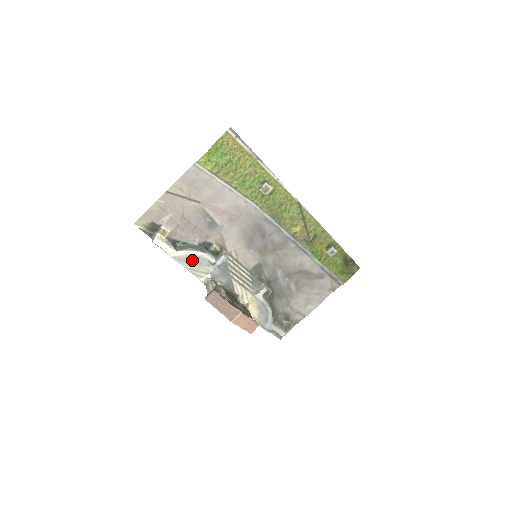
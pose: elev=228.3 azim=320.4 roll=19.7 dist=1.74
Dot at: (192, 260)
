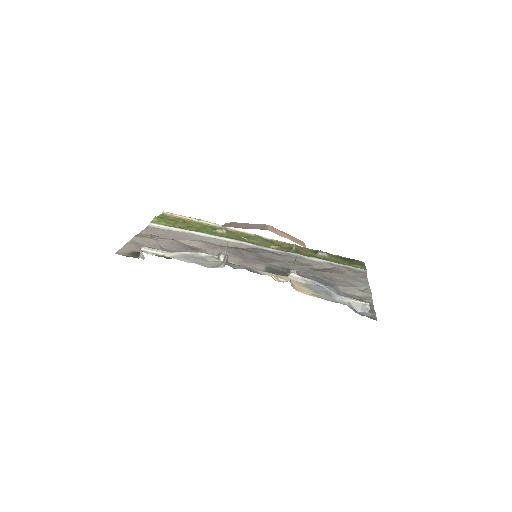
Dot at: (193, 258)
